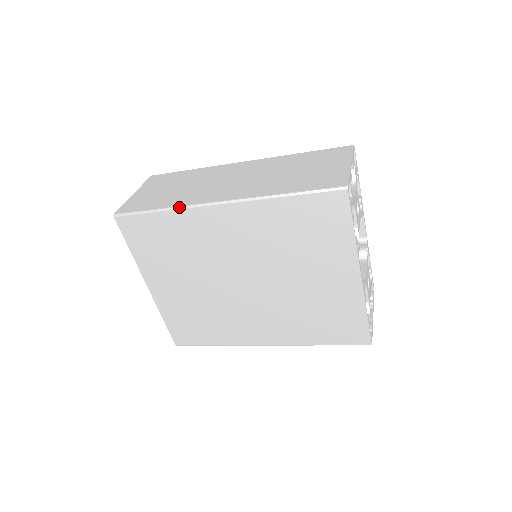
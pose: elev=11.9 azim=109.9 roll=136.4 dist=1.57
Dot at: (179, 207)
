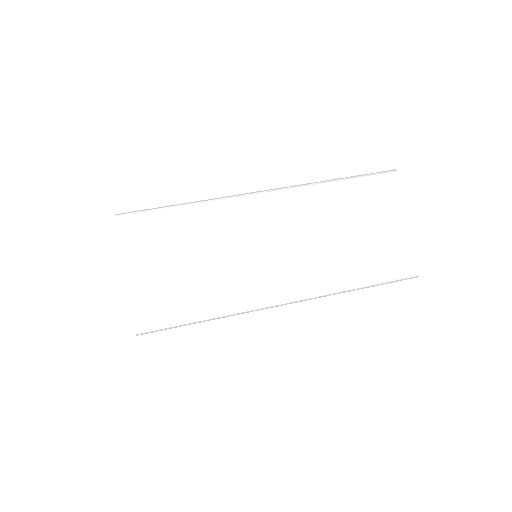
Dot at: occluded
